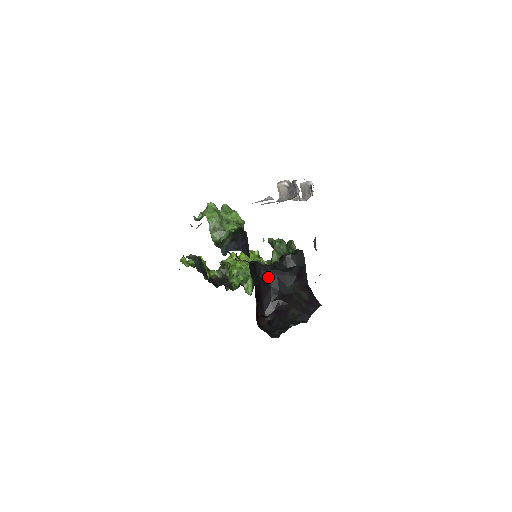
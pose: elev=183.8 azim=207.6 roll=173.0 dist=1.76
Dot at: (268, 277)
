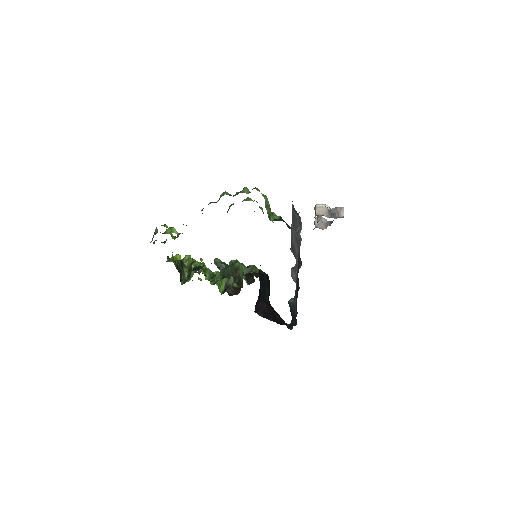
Dot at: (261, 279)
